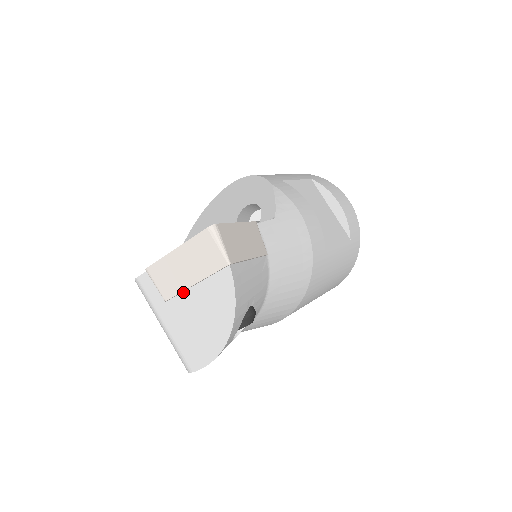
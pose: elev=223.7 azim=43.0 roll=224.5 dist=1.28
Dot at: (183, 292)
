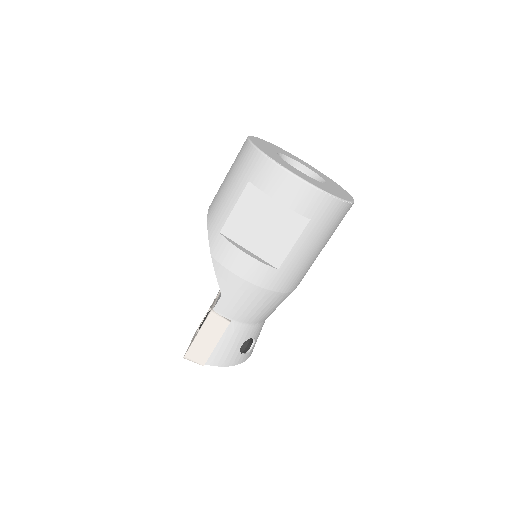
Dot at: occluded
